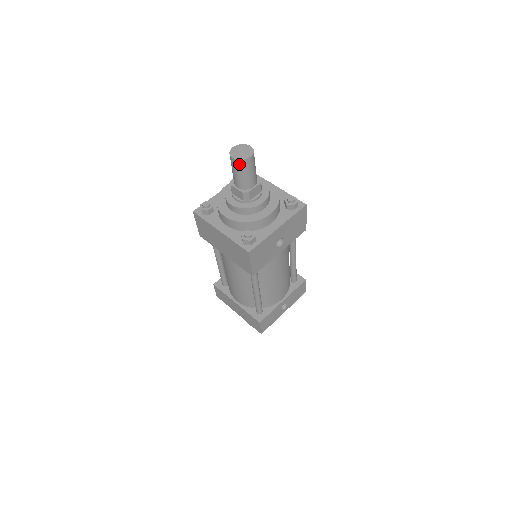
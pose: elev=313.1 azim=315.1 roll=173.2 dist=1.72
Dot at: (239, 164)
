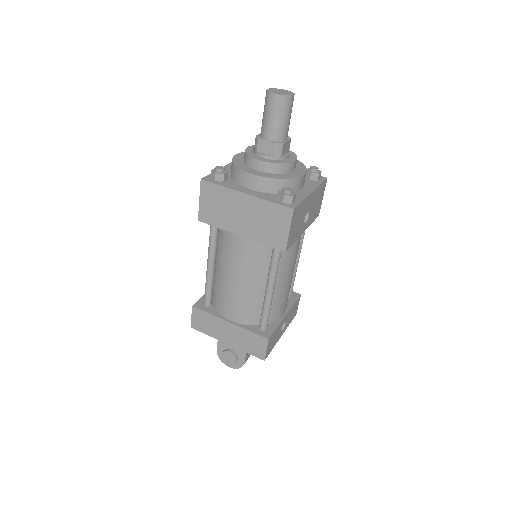
Dot at: (281, 102)
